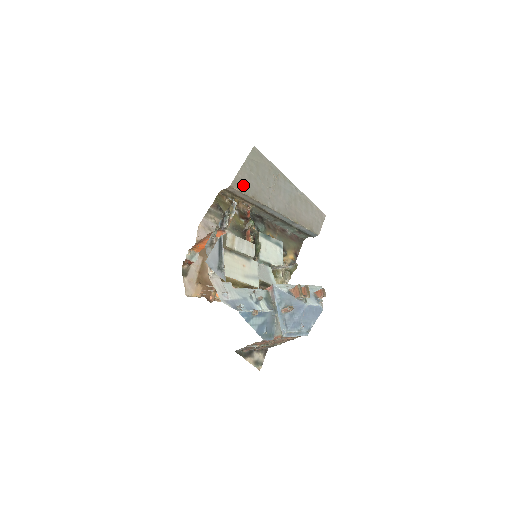
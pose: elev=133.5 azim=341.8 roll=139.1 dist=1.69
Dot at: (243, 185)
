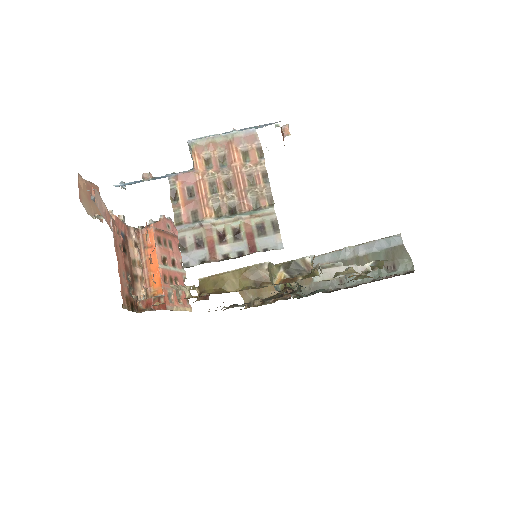
Dot at: occluded
